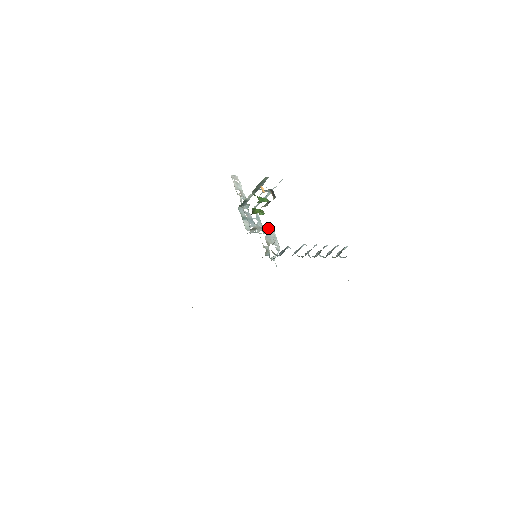
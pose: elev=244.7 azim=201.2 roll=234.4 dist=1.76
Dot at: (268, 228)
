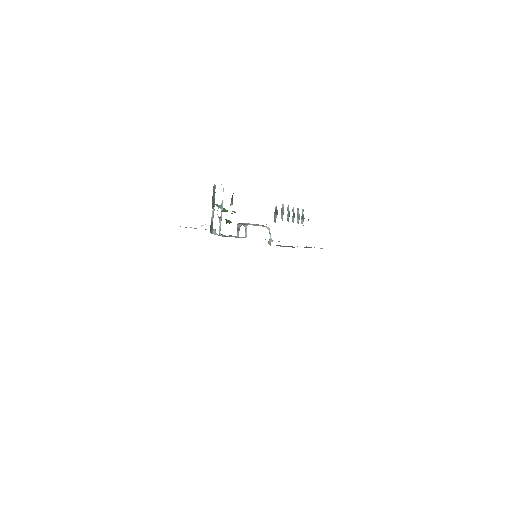
Dot at: (246, 224)
